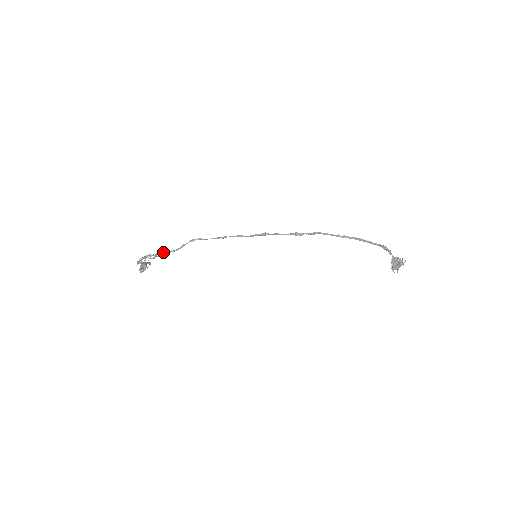
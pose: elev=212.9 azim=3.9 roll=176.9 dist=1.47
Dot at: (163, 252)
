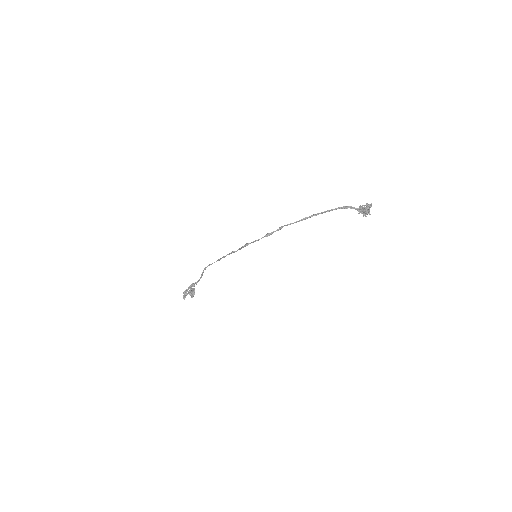
Dot at: (193, 284)
